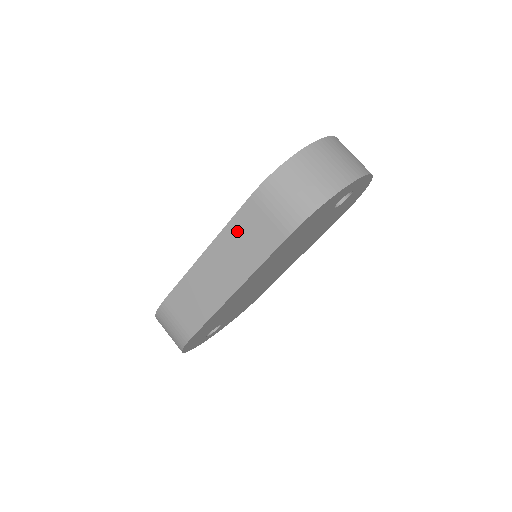
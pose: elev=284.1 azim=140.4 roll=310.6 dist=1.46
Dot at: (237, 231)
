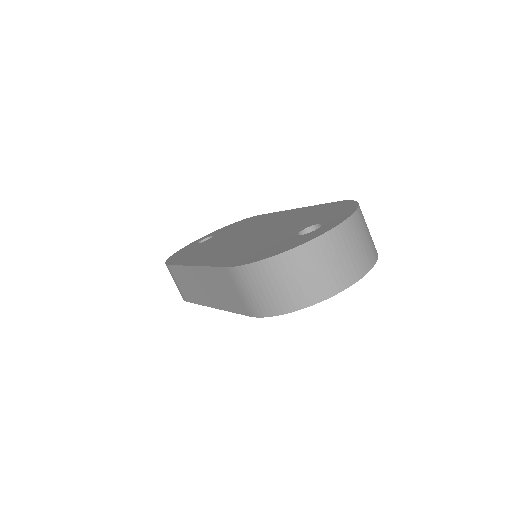
Dot at: (216, 278)
